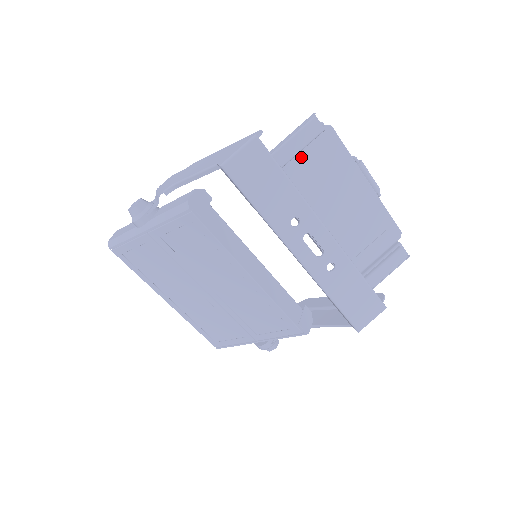
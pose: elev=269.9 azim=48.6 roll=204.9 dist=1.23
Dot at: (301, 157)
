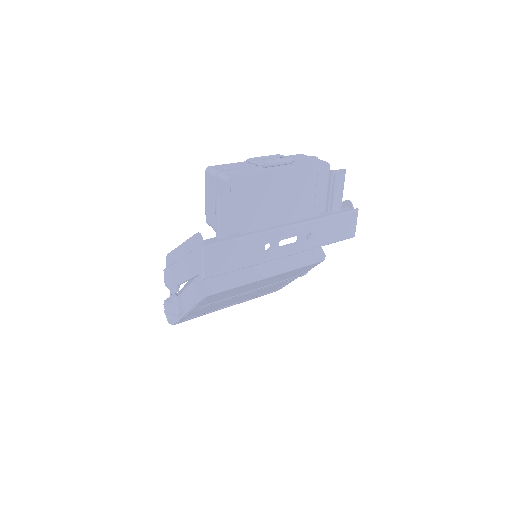
Dot at: (233, 212)
